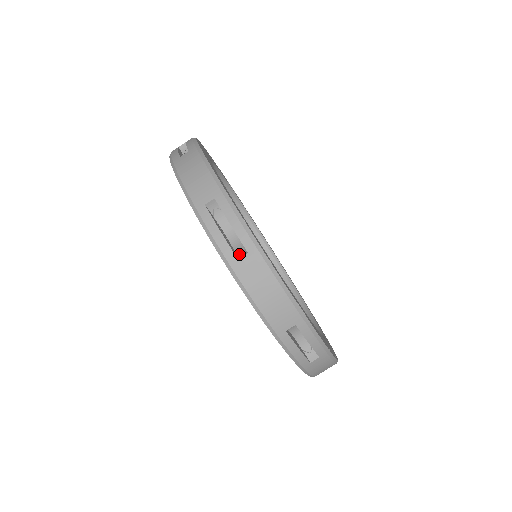
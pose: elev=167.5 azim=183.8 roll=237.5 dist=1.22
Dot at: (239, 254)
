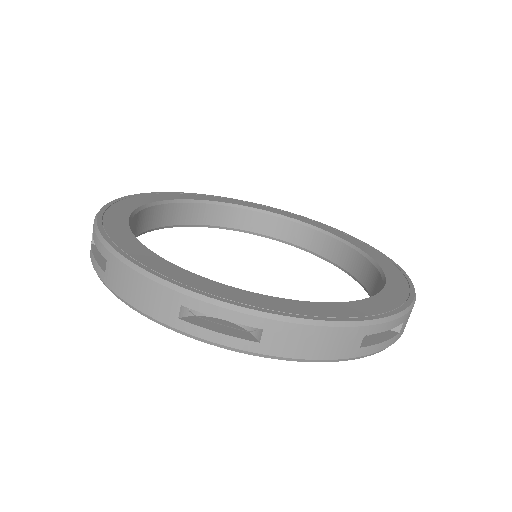
Dot at: (255, 334)
